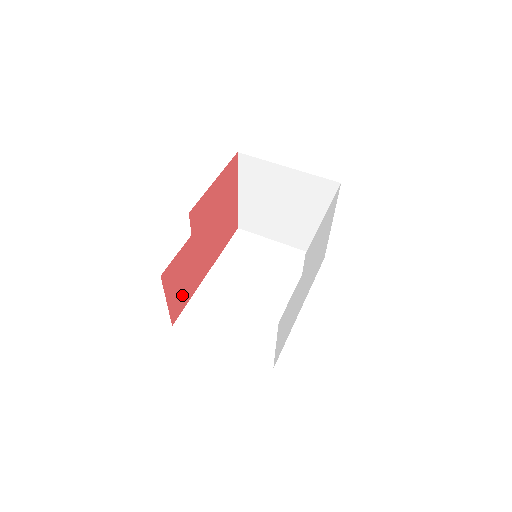
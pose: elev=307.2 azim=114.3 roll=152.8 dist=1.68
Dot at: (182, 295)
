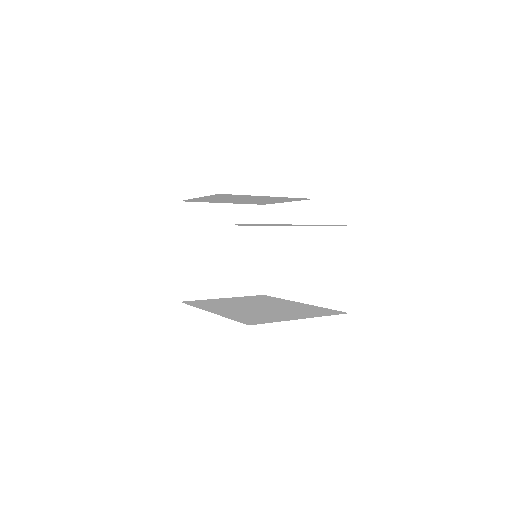
Dot at: occluded
